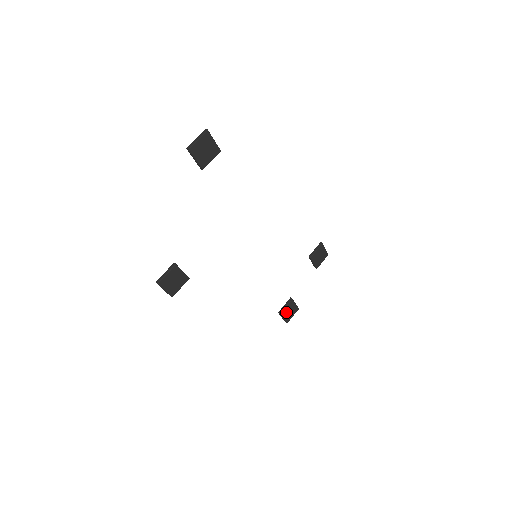
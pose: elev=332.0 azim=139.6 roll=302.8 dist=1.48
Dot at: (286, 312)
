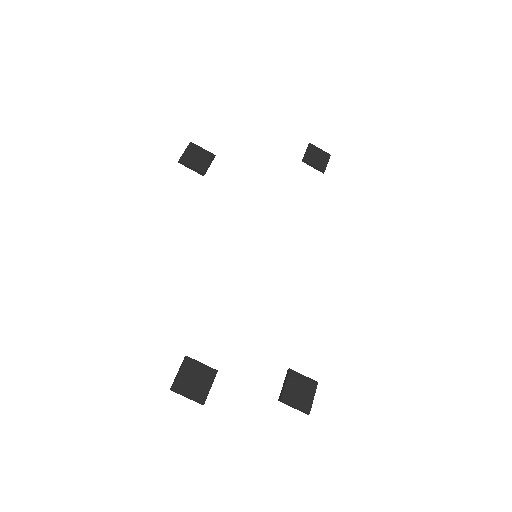
Dot at: (192, 371)
